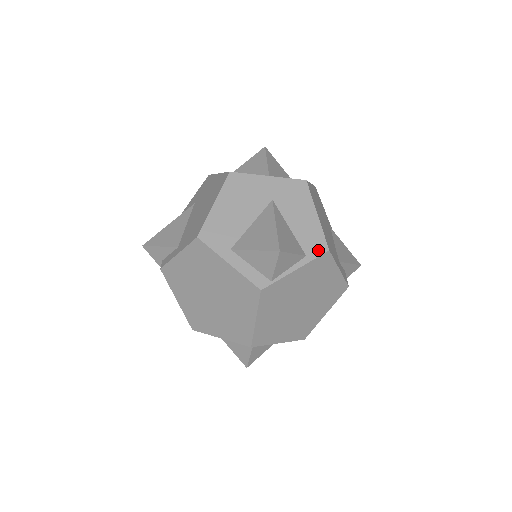
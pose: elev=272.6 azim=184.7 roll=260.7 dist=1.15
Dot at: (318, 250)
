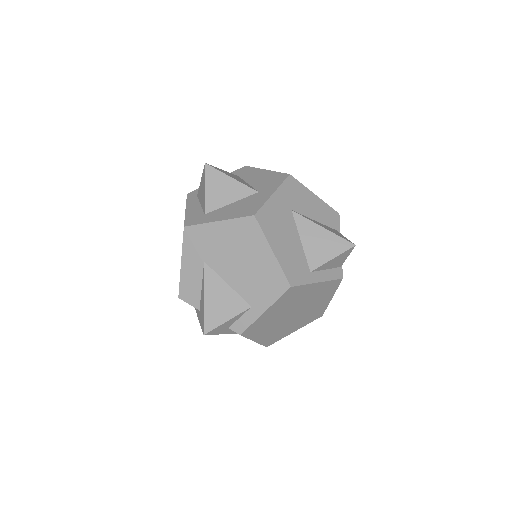
Dot at: (336, 220)
